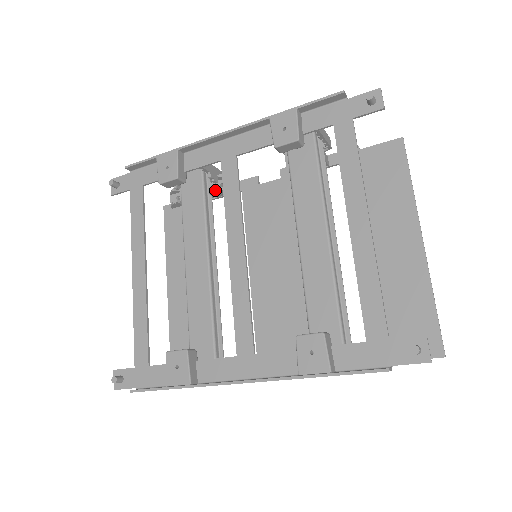
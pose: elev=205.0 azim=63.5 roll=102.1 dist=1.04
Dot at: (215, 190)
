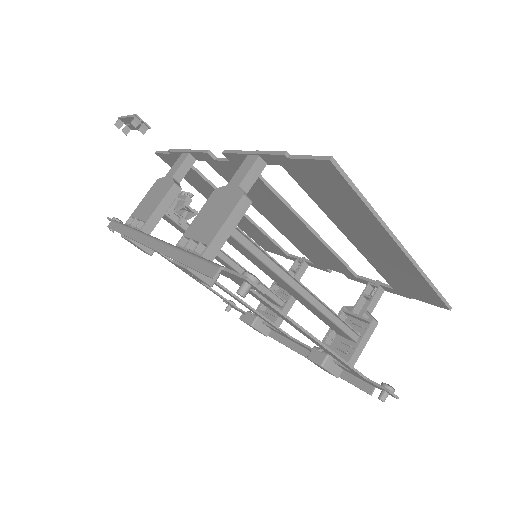
Dot at: (184, 217)
